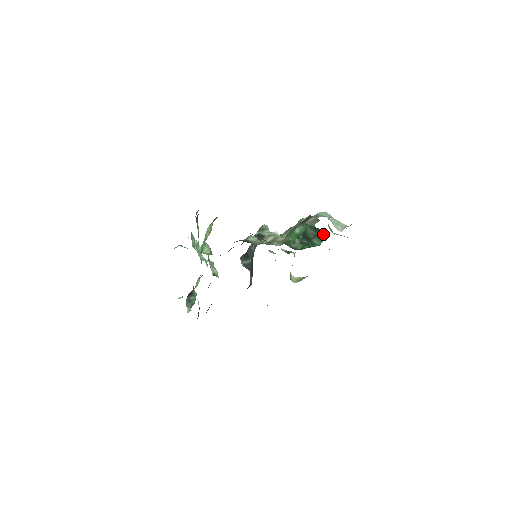
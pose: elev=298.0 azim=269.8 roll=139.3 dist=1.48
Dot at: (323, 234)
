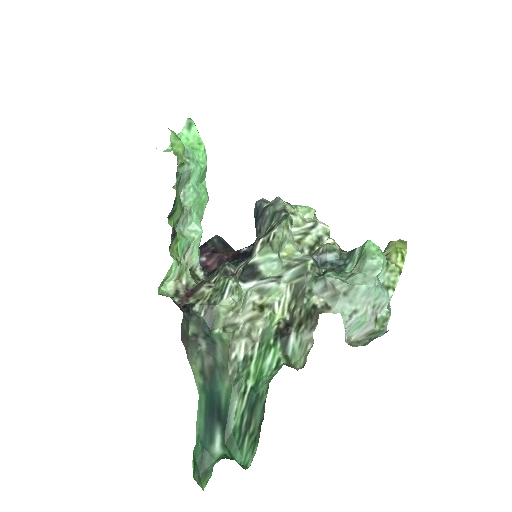
Dot at: (252, 455)
